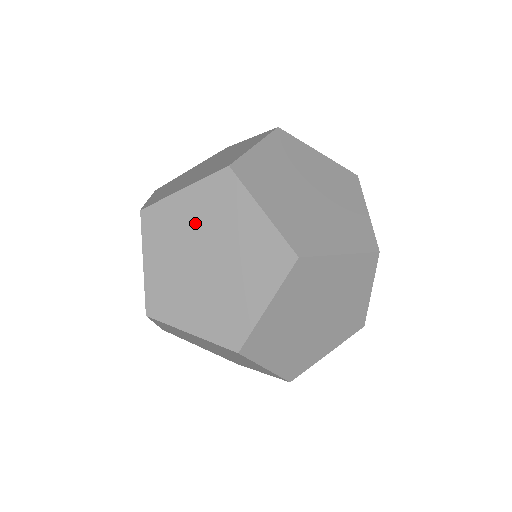
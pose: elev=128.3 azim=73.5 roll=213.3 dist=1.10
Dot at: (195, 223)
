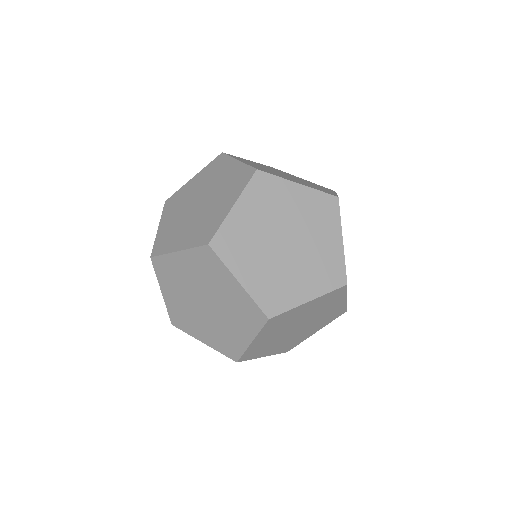
Dot at: (192, 277)
